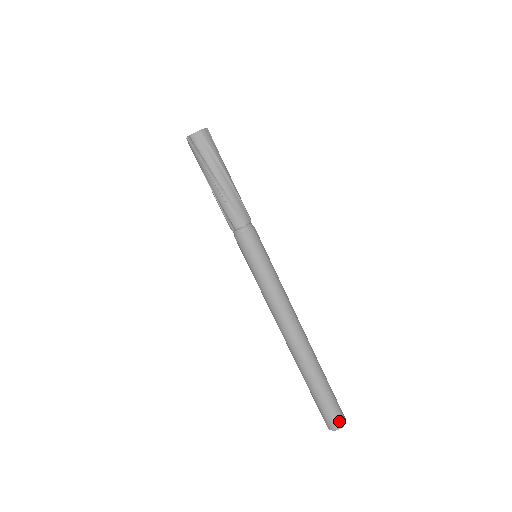
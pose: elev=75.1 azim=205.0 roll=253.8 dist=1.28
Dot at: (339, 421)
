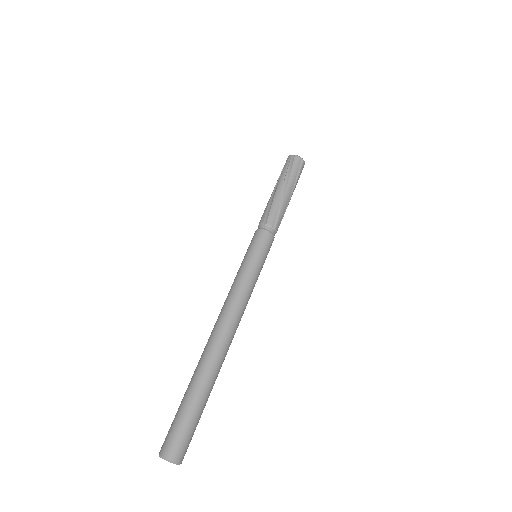
Dot at: (169, 448)
